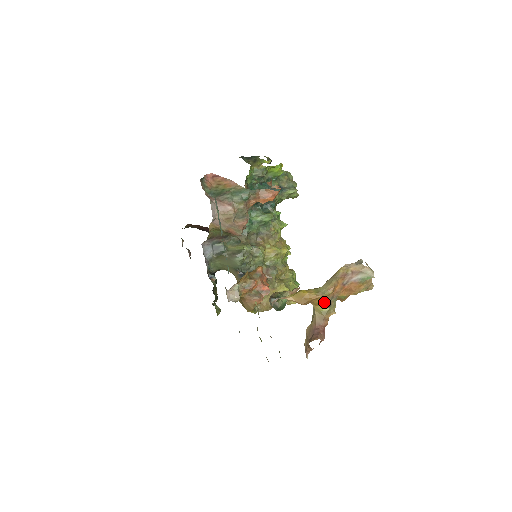
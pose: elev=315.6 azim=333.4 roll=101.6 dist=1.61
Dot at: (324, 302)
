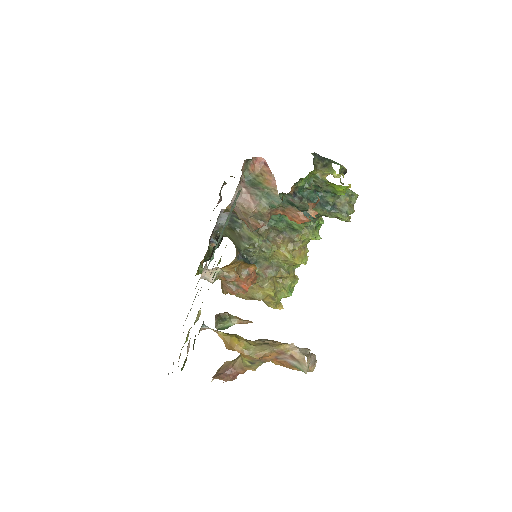
Dot at: (249, 358)
